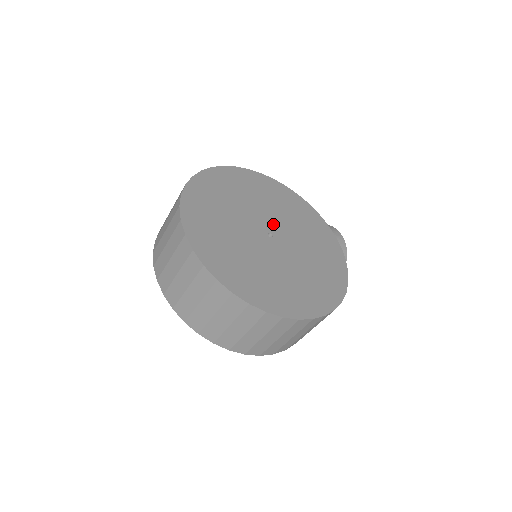
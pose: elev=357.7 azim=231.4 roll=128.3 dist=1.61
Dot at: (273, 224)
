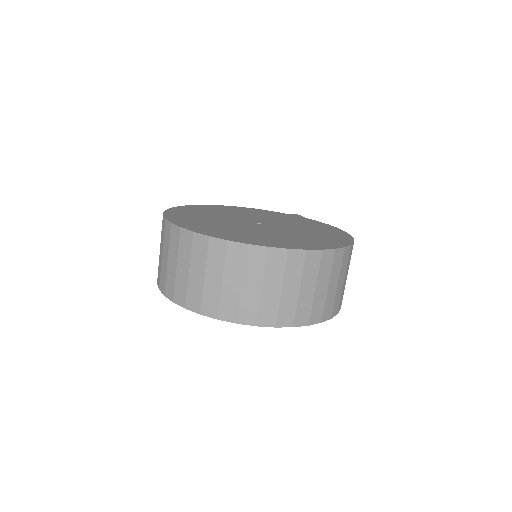
Dot at: (251, 220)
